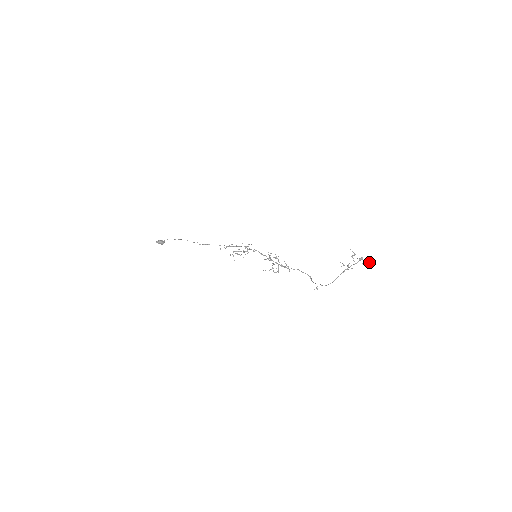
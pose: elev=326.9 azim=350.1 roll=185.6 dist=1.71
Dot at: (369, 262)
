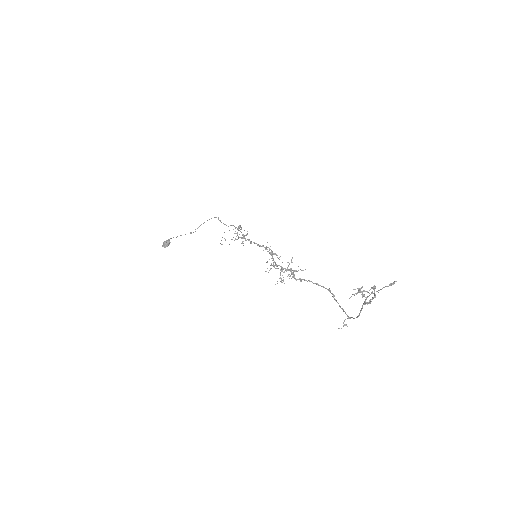
Dot at: occluded
